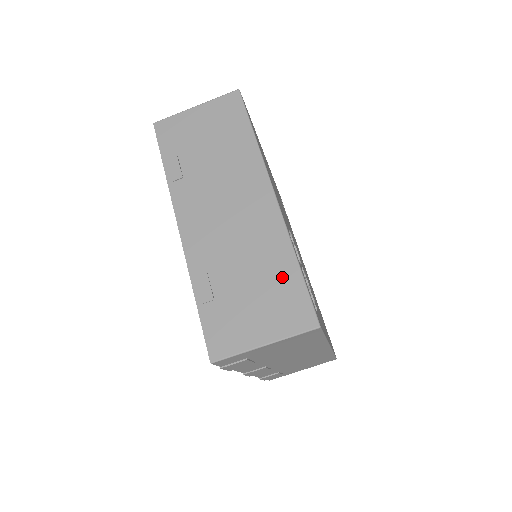
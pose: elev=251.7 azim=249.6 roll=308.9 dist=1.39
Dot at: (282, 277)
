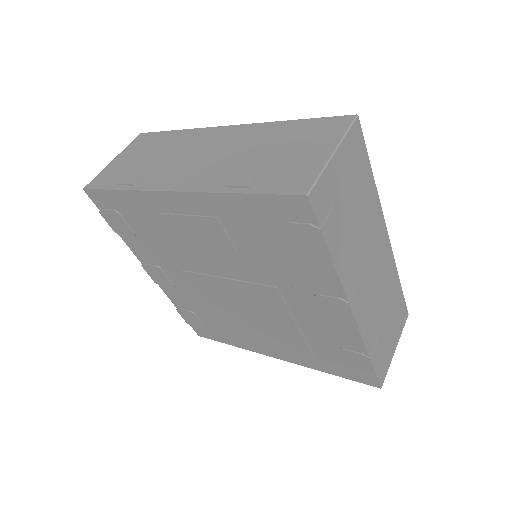
Dot at: (292, 131)
